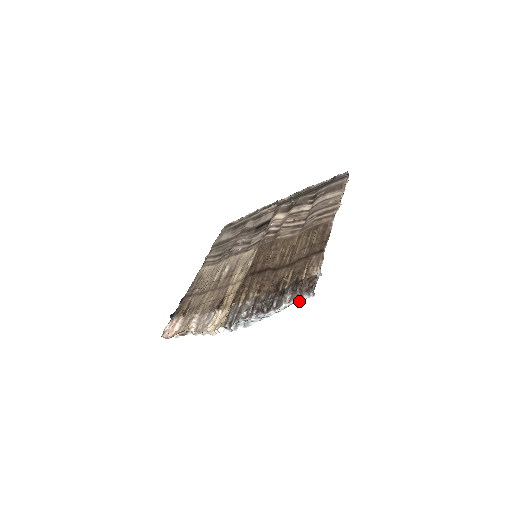
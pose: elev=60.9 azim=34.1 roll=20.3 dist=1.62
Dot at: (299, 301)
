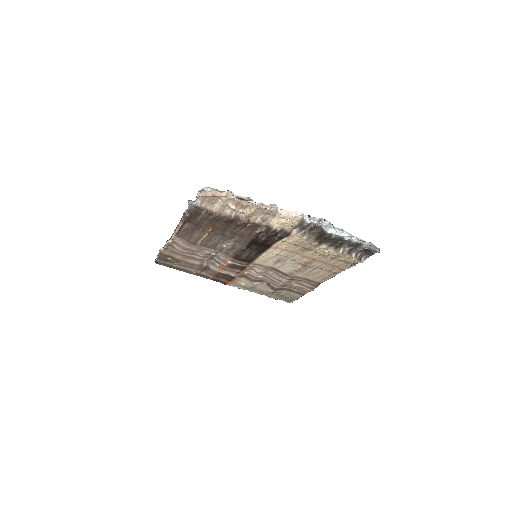
Dot at: (371, 245)
